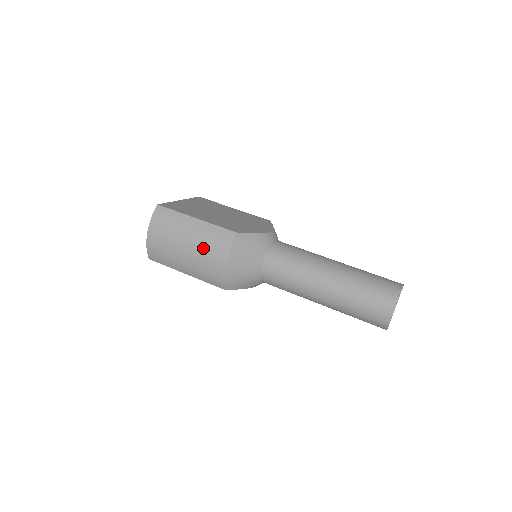
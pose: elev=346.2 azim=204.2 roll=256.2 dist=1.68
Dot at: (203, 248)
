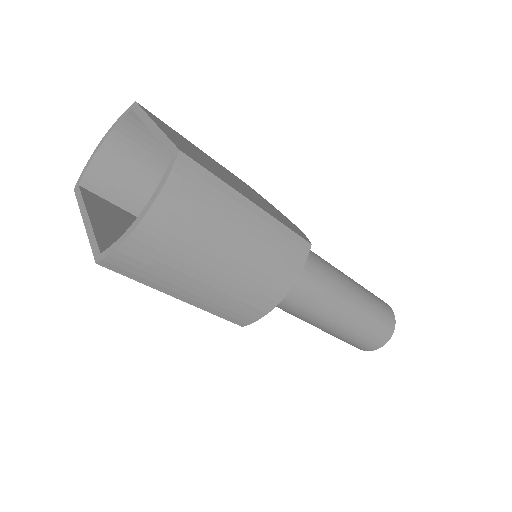
Dot at: (260, 267)
